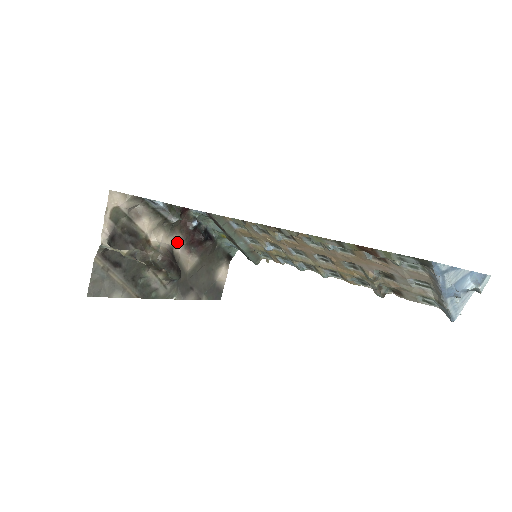
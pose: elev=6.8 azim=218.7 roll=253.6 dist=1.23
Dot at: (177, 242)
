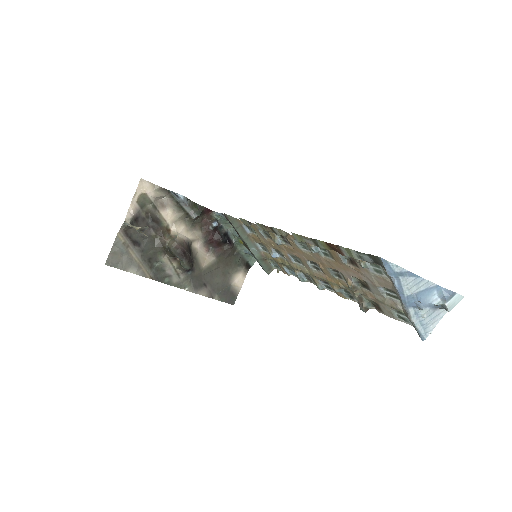
Dot at: (196, 238)
